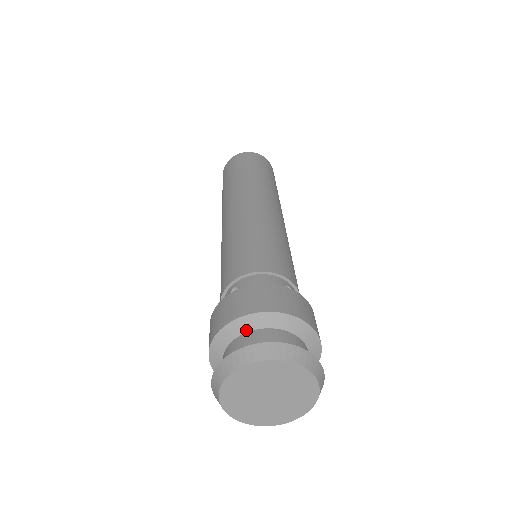
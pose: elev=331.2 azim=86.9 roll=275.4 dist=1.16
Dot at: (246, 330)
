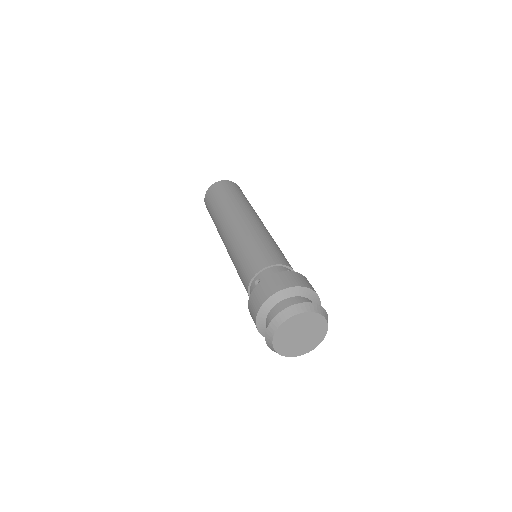
Dot at: (277, 302)
